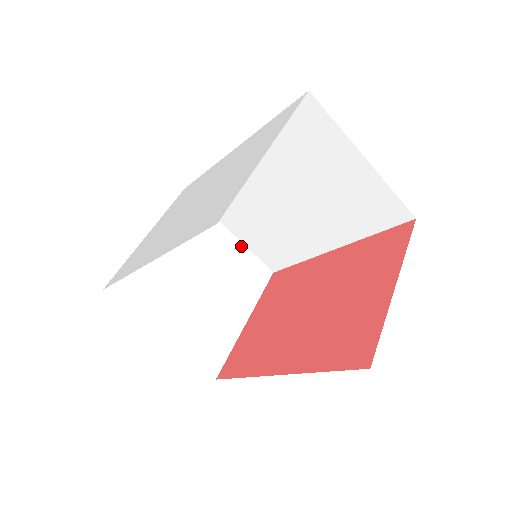
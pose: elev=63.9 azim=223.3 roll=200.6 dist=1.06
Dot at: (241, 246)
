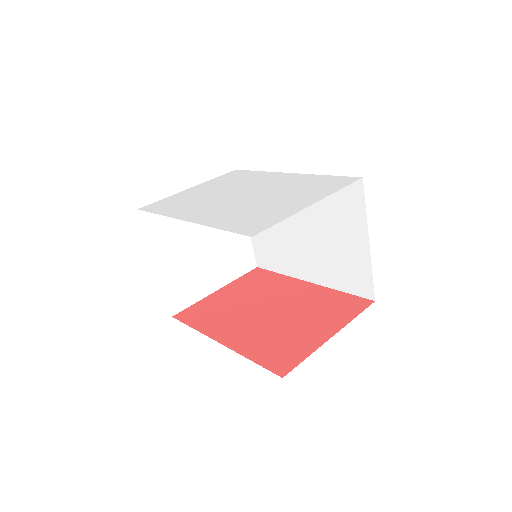
Dot at: occluded
